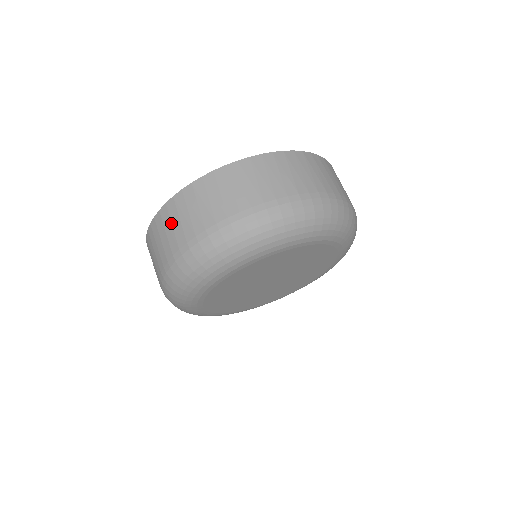
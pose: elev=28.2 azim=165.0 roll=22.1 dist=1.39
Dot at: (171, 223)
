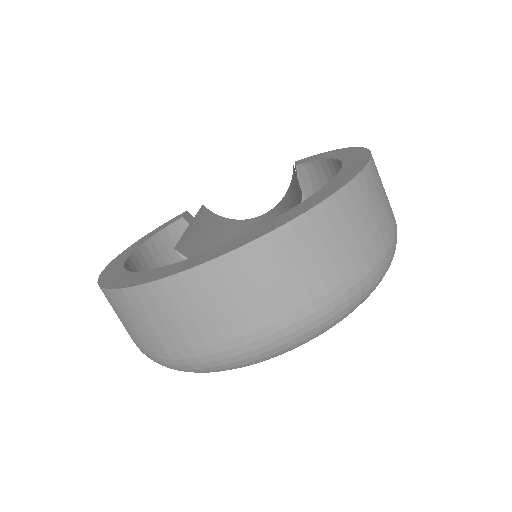
Dot at: occluded
